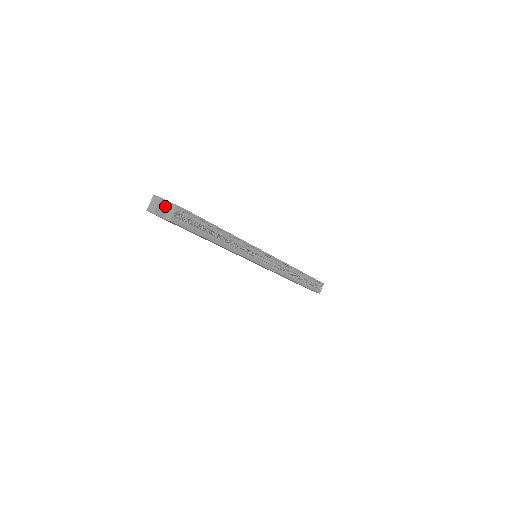
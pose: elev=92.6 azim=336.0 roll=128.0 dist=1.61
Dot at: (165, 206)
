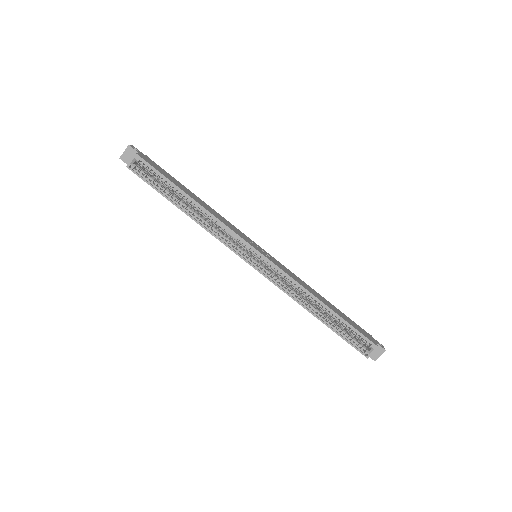
Dot at: (133, 155)
